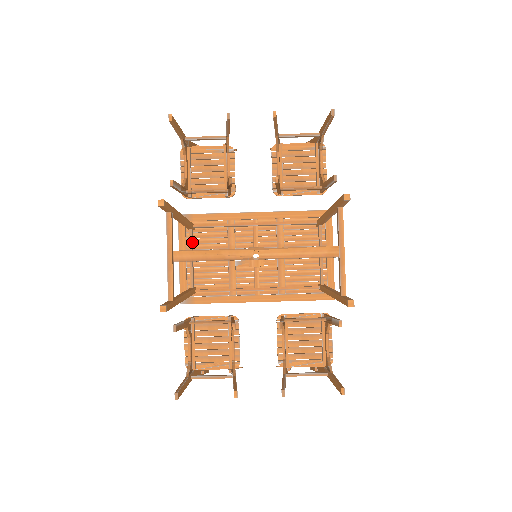
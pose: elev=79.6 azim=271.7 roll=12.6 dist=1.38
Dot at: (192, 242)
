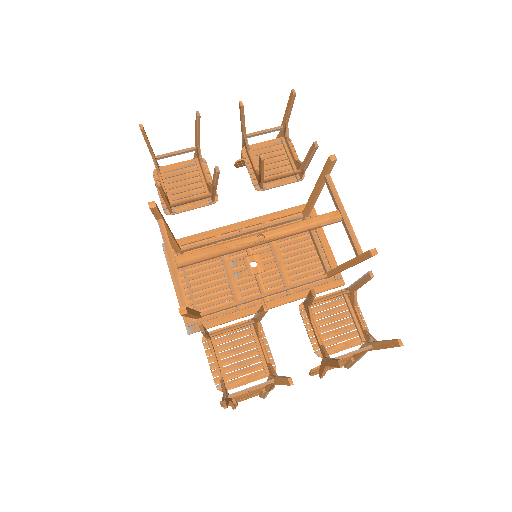
Dot at: occluded
